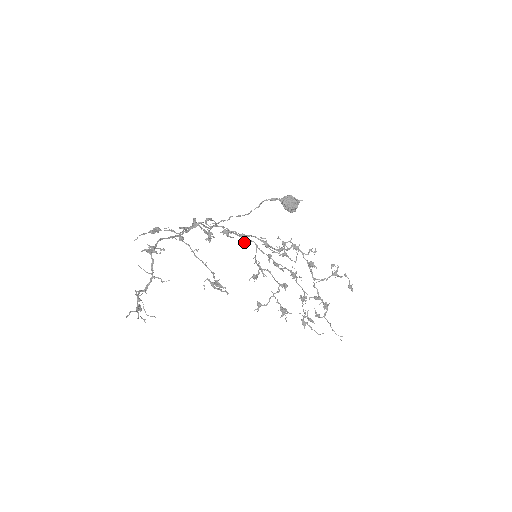
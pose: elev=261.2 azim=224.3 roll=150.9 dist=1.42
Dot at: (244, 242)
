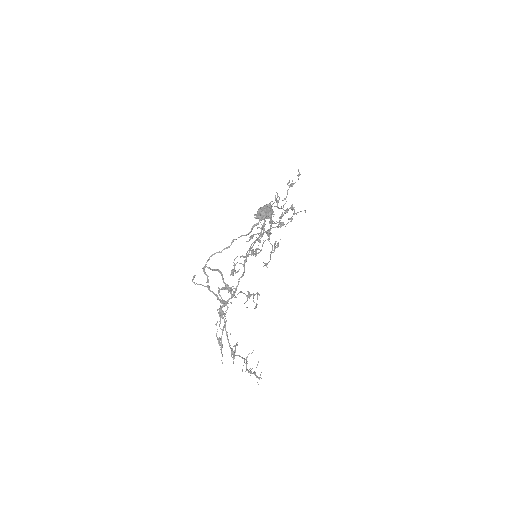
Dot at: occluded
